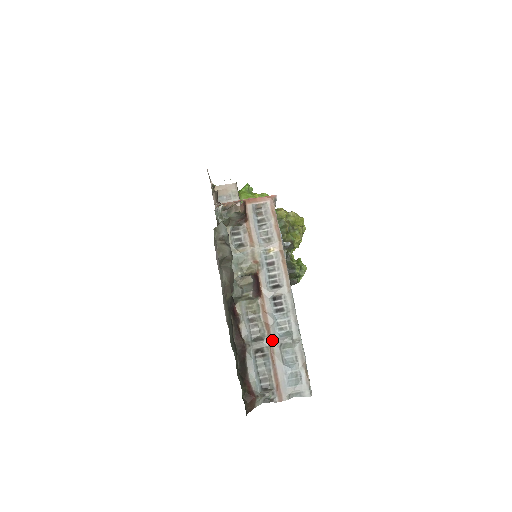
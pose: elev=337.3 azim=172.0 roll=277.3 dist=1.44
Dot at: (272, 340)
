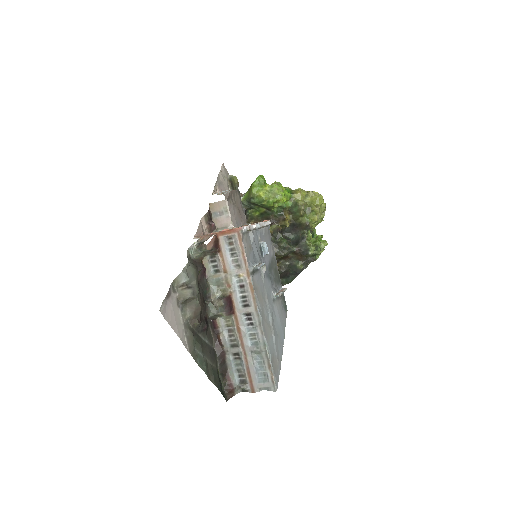
Dot at: (245, 347)
